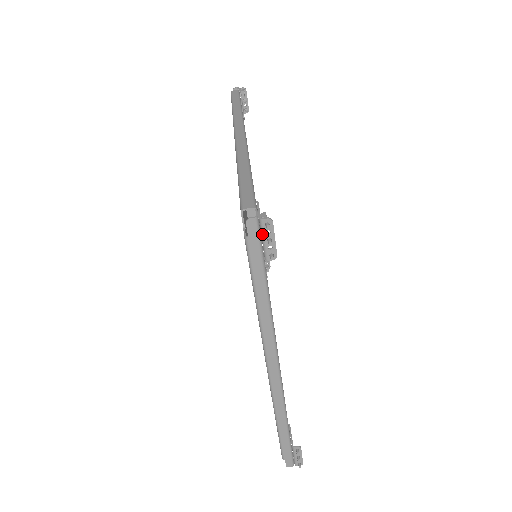
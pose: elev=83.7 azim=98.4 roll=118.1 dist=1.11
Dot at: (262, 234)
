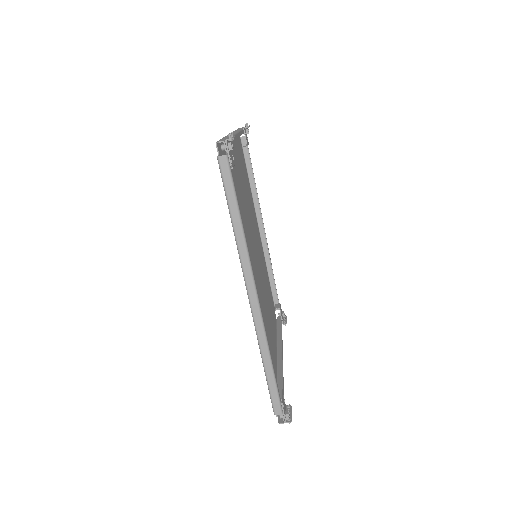
Dot at: occluded
